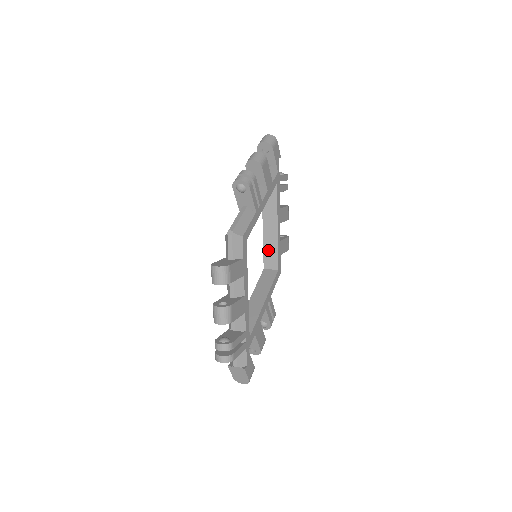
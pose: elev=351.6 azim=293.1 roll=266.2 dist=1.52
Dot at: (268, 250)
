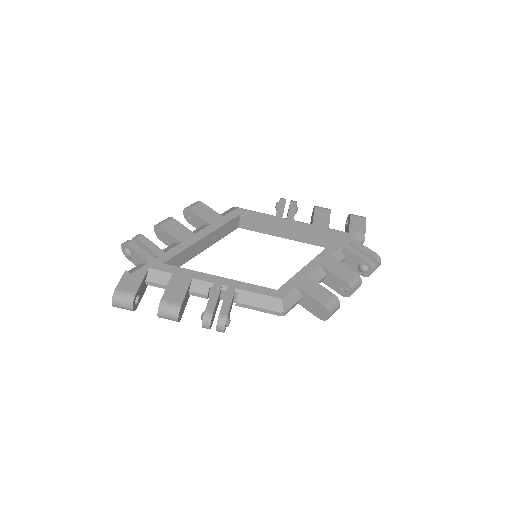
Dot at: occluded
